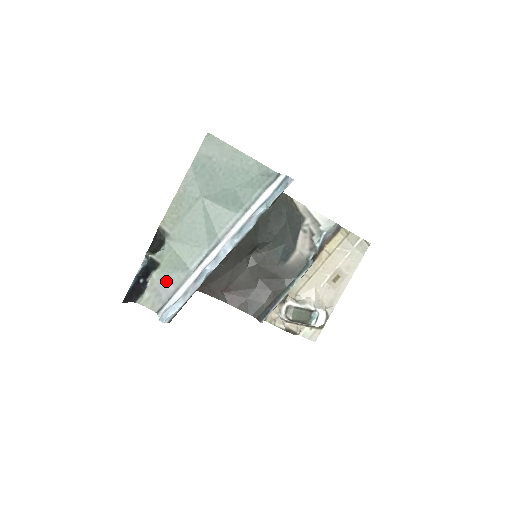
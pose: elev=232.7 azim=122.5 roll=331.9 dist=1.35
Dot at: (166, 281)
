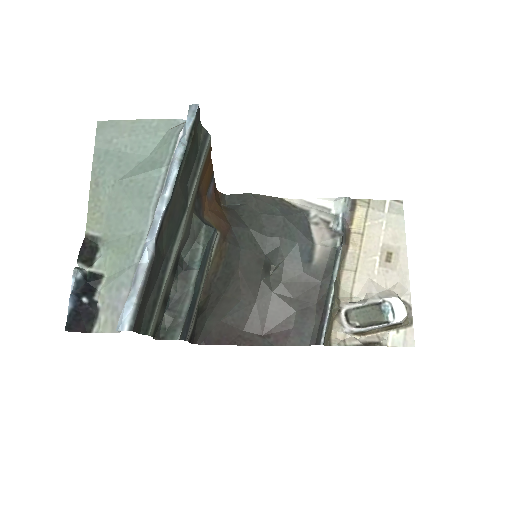
Dot at: (116, 289)
